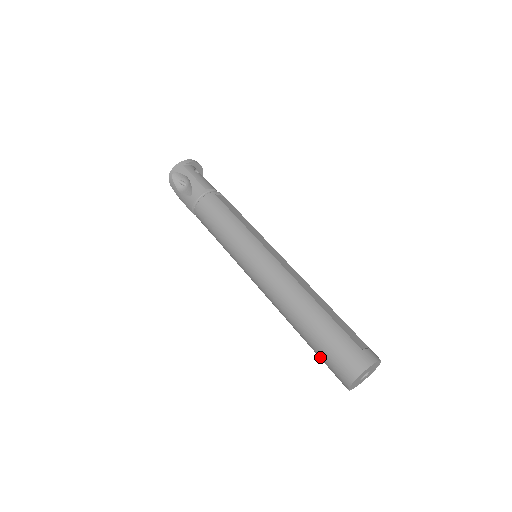
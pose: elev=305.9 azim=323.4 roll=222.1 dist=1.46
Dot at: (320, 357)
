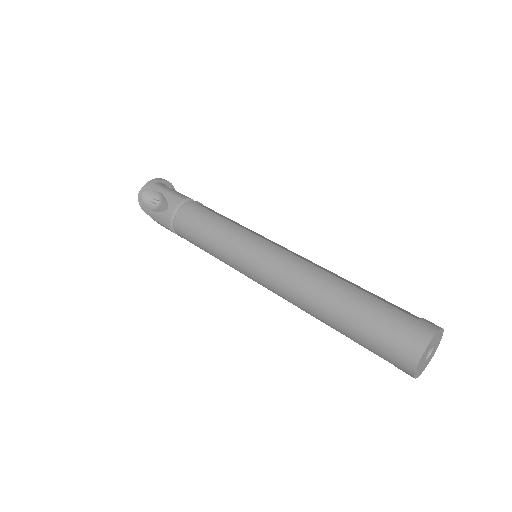
Dot at: (366, 345)
